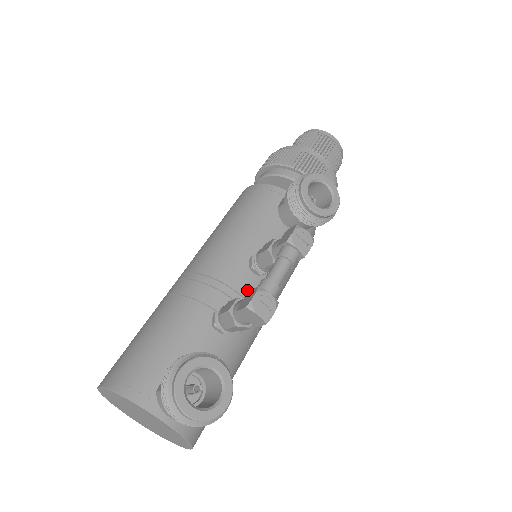
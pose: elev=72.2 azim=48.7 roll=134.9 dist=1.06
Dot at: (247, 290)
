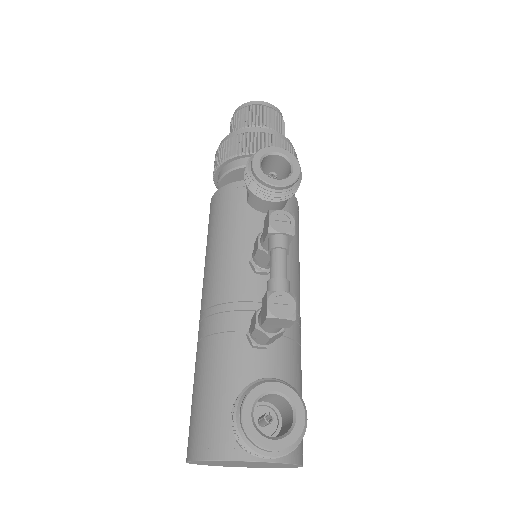
Dot at: (264, 294)
